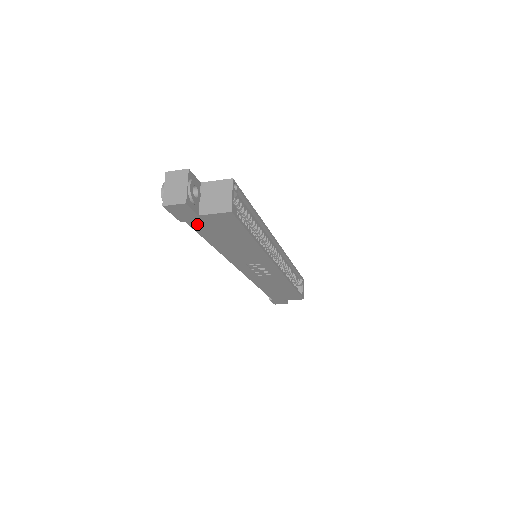
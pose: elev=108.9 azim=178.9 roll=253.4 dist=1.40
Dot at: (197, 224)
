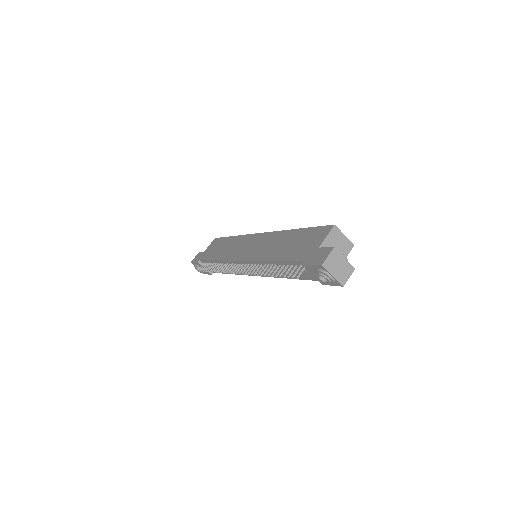
Dot at: occluded
